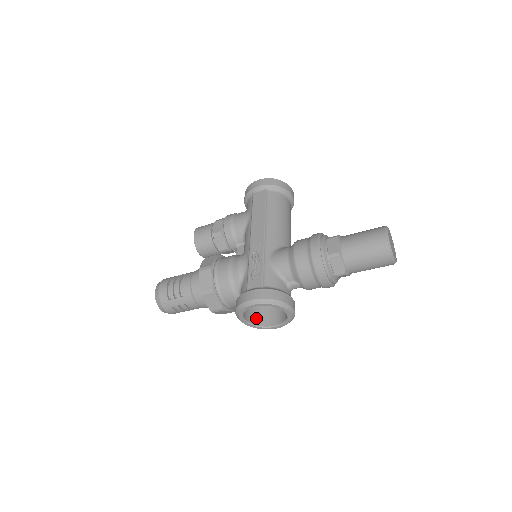
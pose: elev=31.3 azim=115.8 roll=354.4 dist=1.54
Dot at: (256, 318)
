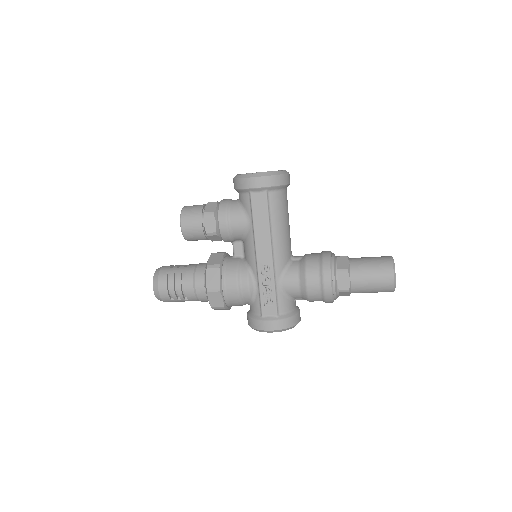
Dot at: occluded
